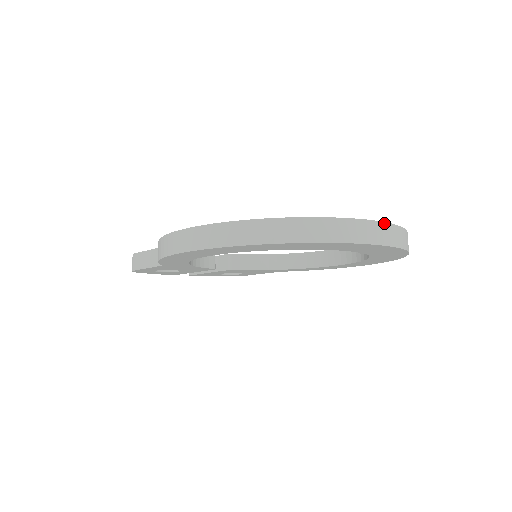
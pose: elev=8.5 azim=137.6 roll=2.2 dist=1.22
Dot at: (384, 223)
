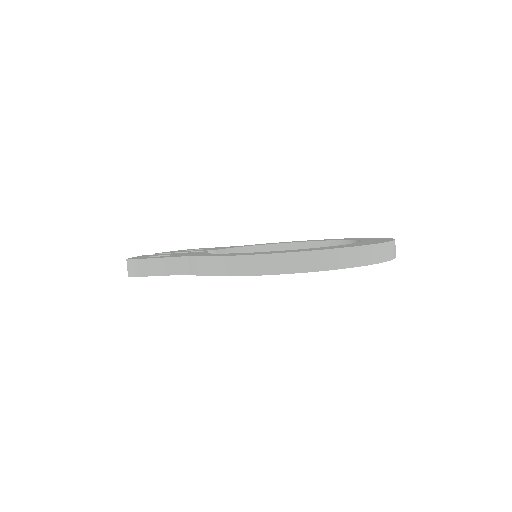
Dot at: occluded
